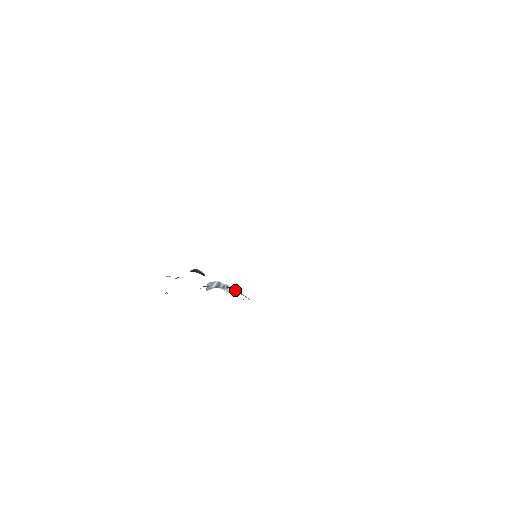
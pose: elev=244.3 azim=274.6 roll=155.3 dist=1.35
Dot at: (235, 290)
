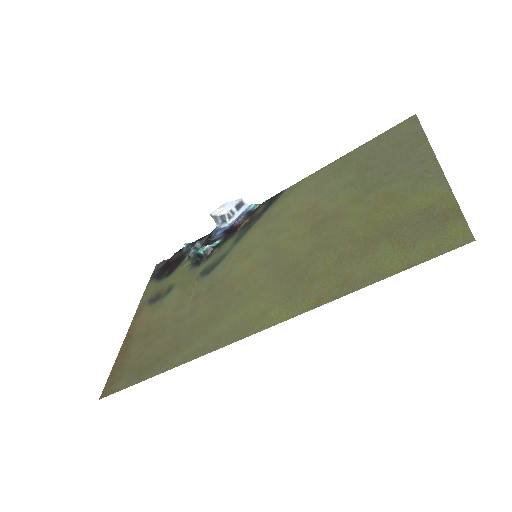
Dot at: (246, 222)
